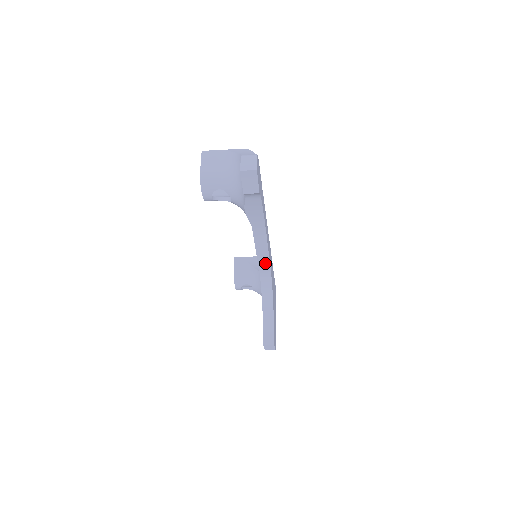
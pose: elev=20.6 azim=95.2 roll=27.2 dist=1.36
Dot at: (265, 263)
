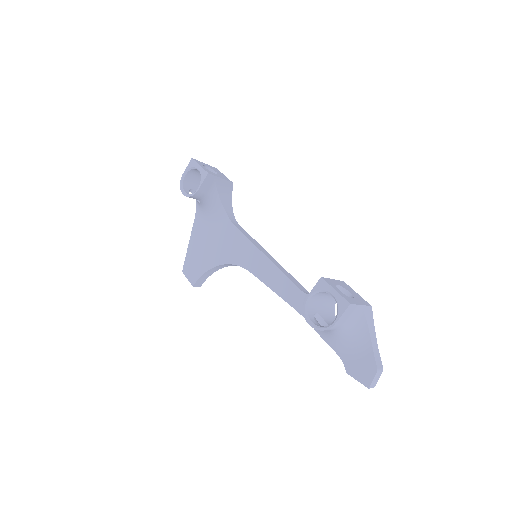
Dot at: occluded
